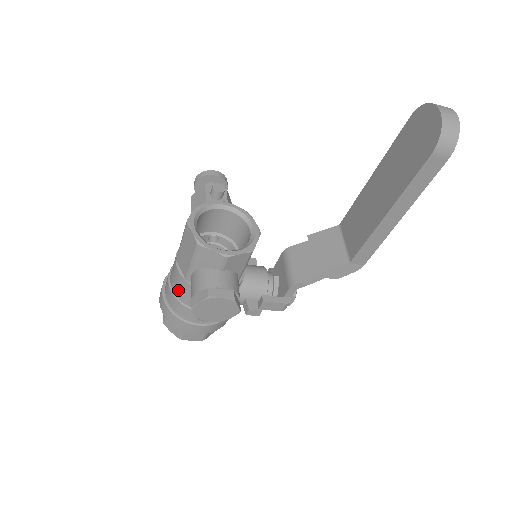
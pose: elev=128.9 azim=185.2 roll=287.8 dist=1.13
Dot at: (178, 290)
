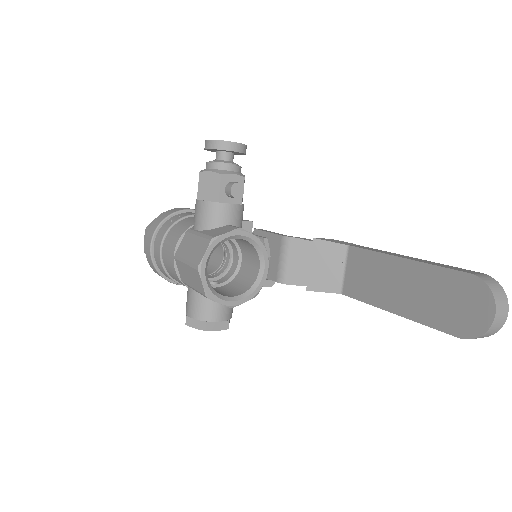
Dot at: (170, 273)
